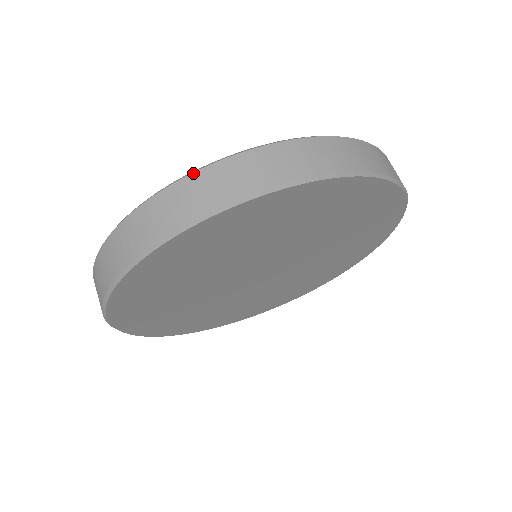
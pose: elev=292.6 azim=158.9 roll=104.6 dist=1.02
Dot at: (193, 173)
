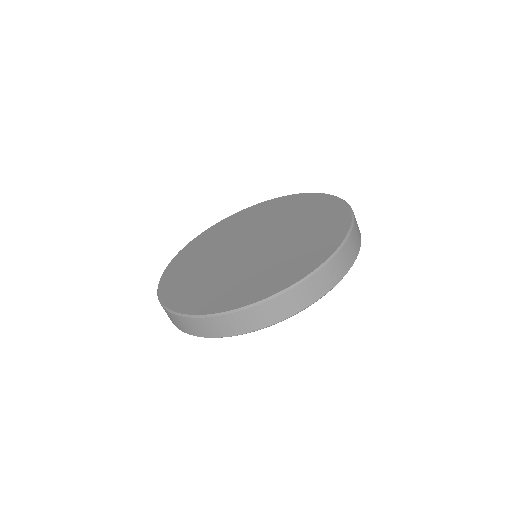
Dot at: (181, 317)
